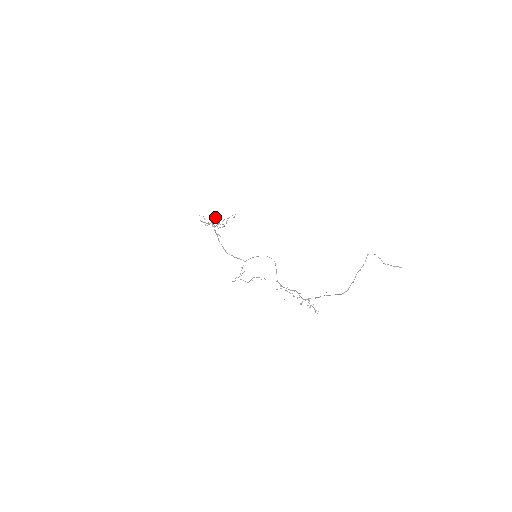
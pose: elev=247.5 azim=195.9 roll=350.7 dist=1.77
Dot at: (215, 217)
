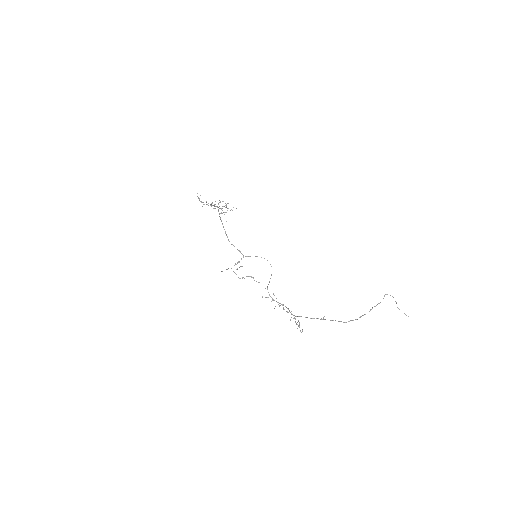
Dot at: occluded
